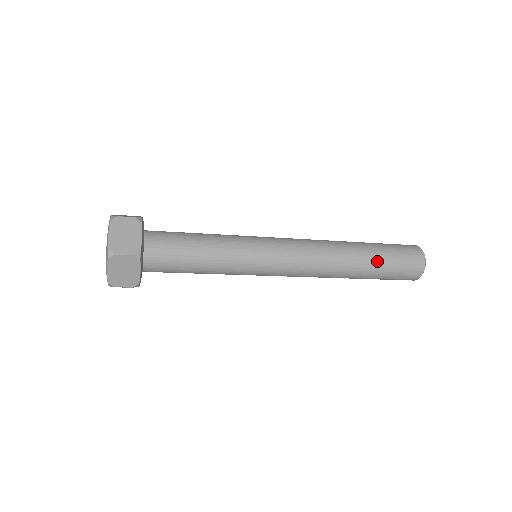
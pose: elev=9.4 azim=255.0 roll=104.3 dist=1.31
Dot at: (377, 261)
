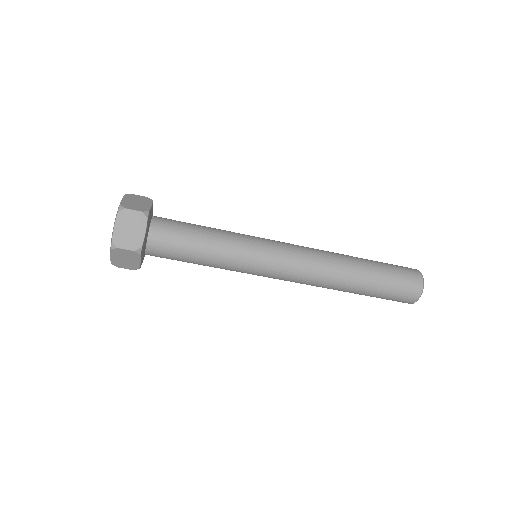
Dot at: (374, 267)
